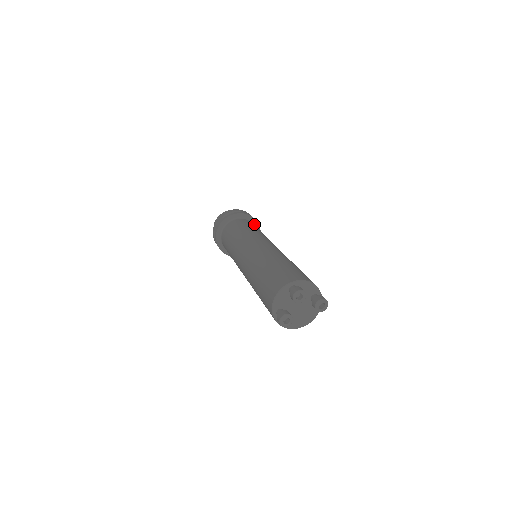
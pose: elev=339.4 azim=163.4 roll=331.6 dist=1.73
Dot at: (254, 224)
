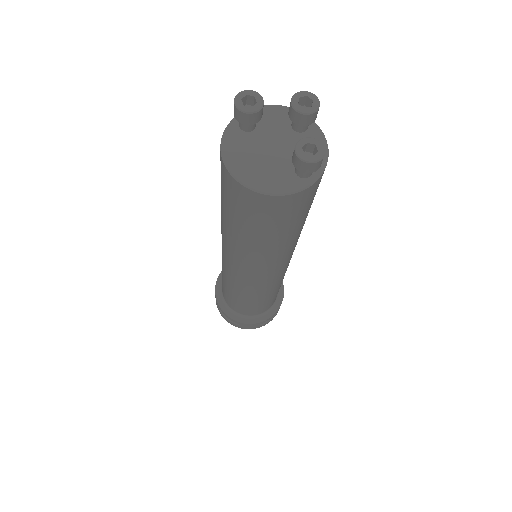
Dot at: (276, 301)
